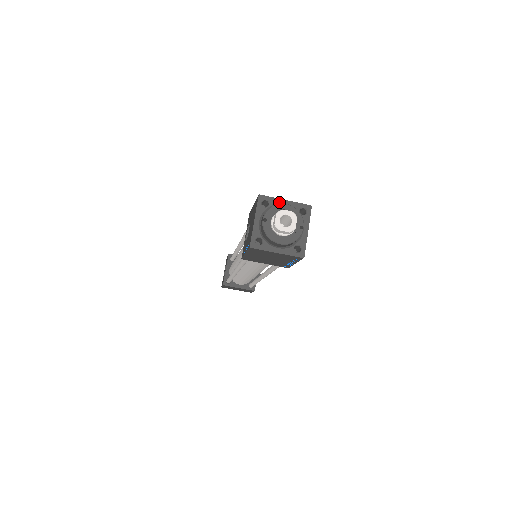
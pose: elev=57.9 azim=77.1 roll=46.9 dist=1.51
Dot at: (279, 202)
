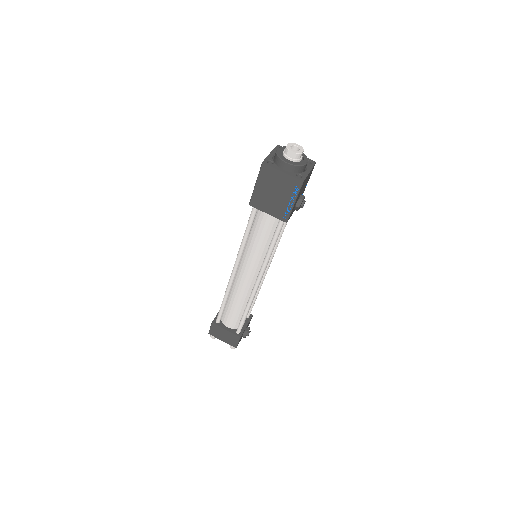
Dot at: occluded
